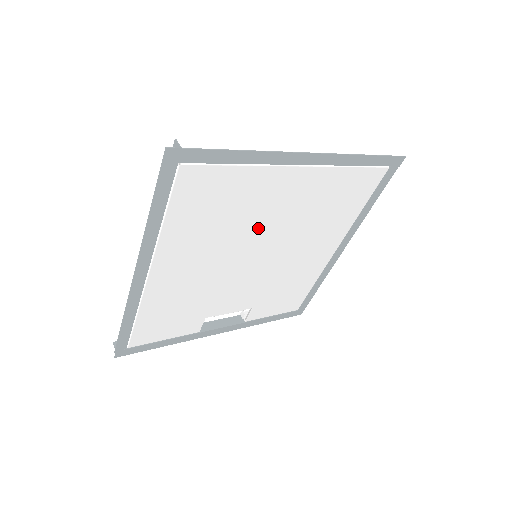
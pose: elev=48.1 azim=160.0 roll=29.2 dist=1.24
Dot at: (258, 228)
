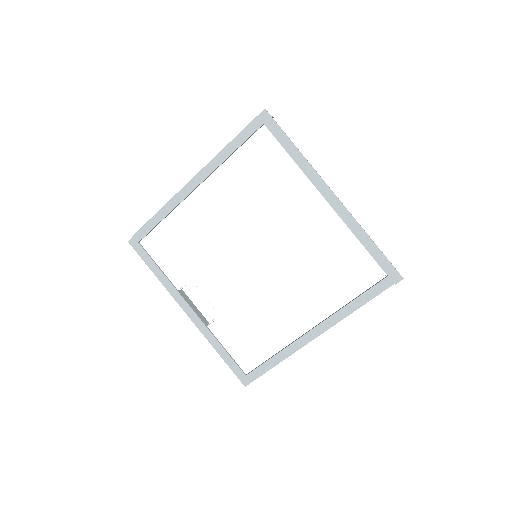
Dot at: (272, 226)
